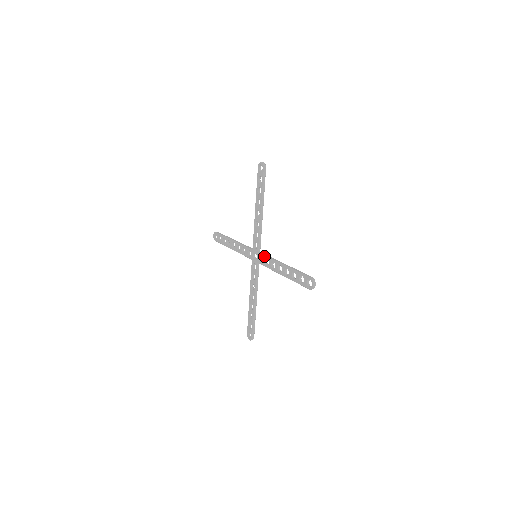
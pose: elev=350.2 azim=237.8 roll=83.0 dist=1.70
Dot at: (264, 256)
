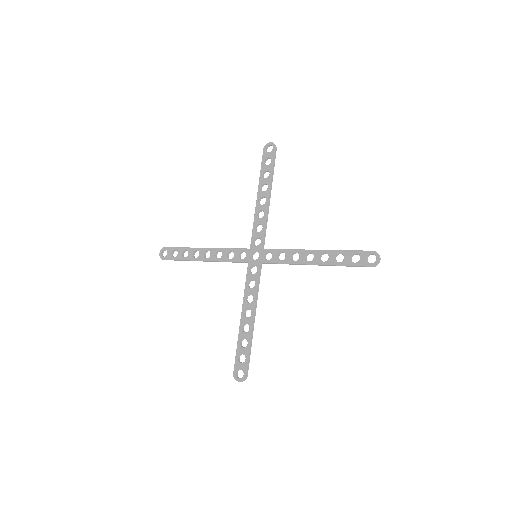
Dot at: (276, 250)
